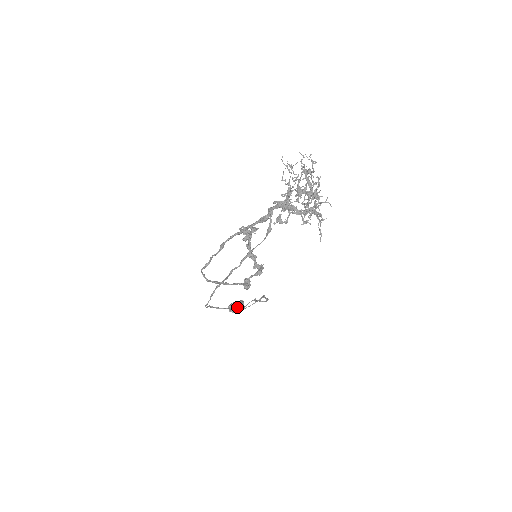
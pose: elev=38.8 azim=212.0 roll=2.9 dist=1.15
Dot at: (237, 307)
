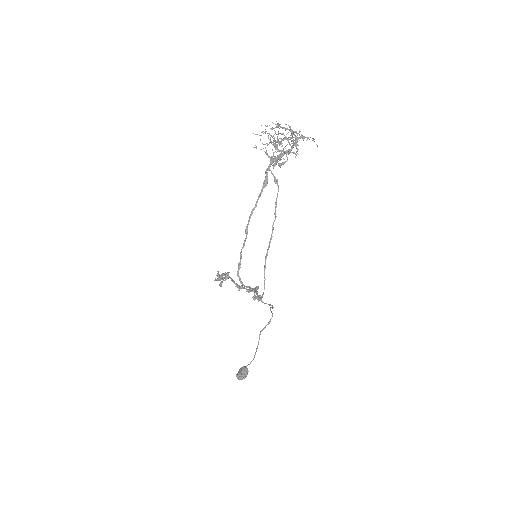
Dot at: (245, 369)
